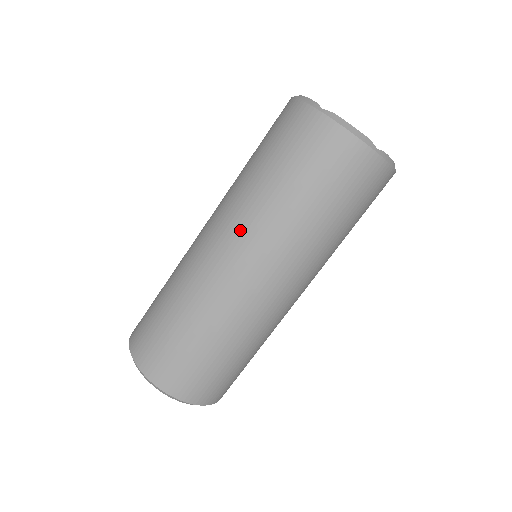
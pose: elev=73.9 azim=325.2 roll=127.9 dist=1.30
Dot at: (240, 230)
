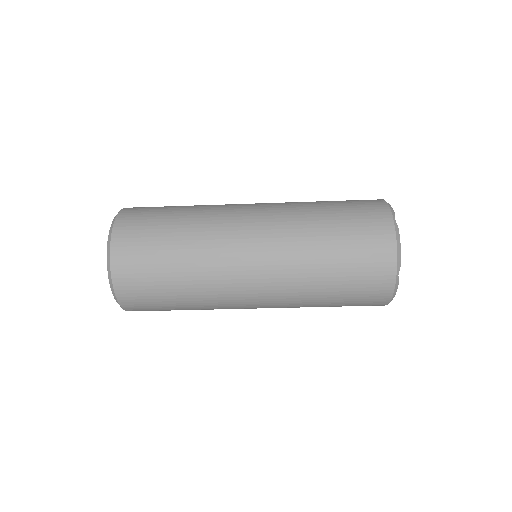
Dot at: (276, 225)
